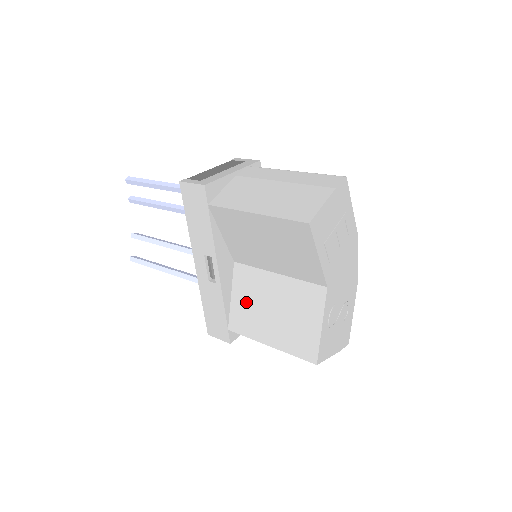
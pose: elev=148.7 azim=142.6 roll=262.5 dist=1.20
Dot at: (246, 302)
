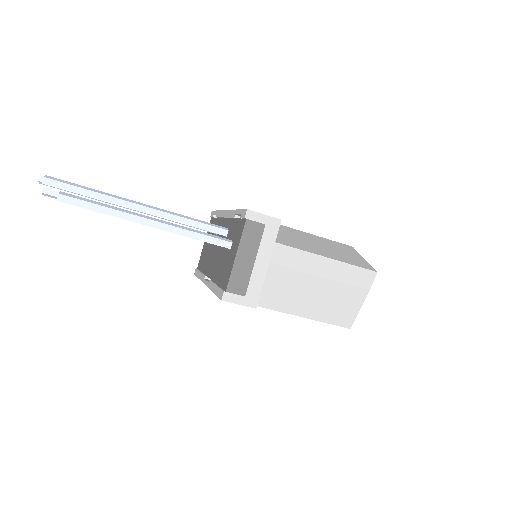
Dot at: occluded
